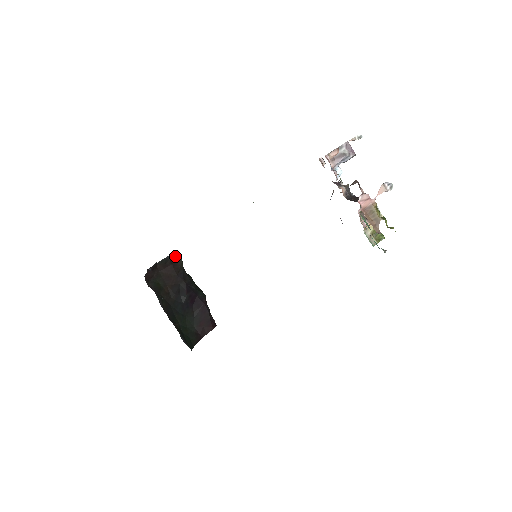
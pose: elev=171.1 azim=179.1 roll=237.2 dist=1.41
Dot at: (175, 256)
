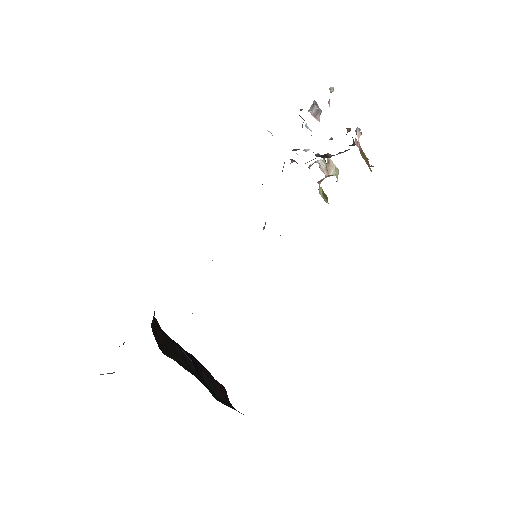
Dot at: occluded
